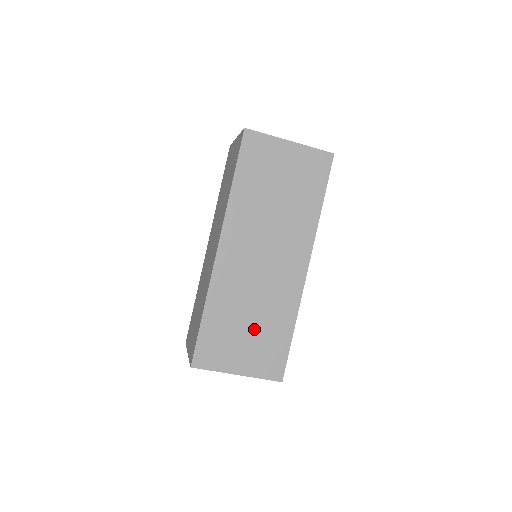
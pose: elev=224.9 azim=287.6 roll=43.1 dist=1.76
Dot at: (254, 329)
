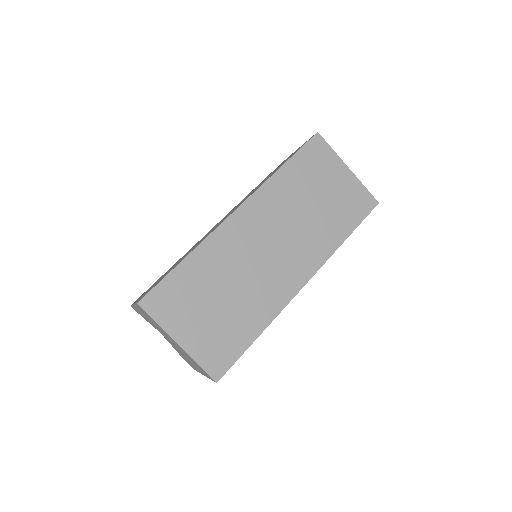
Dot at: (222, 308)
